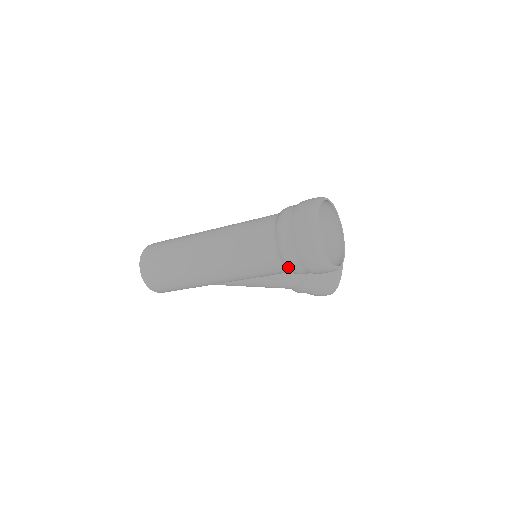
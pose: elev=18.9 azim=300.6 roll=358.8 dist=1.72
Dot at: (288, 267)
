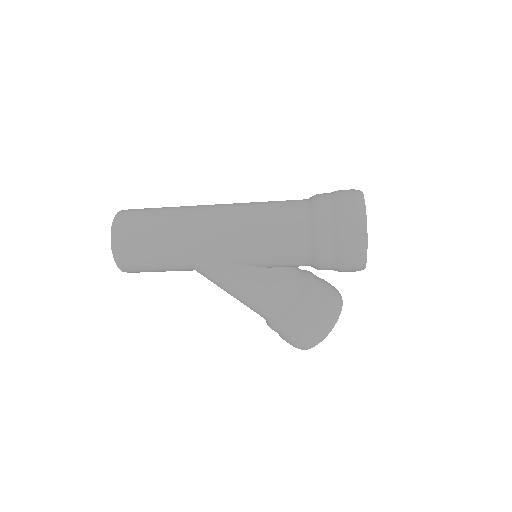
Dot at: (316, 236)
